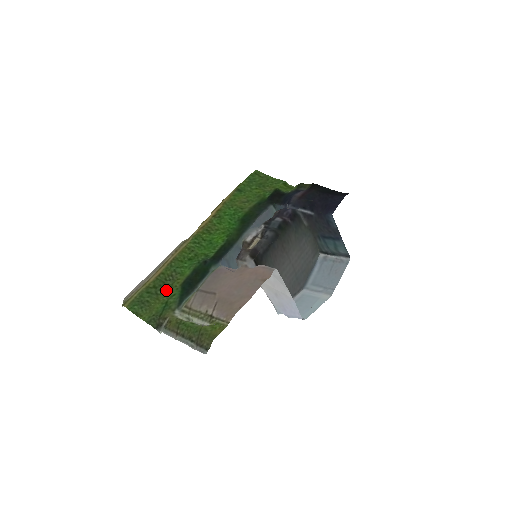
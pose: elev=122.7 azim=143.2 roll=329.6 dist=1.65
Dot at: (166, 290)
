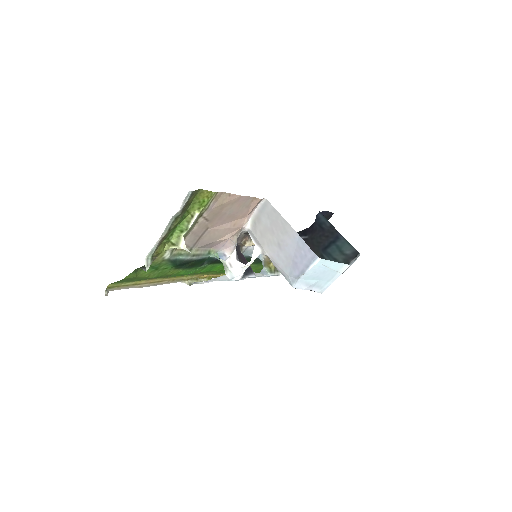
Dot at: (158, 276)
